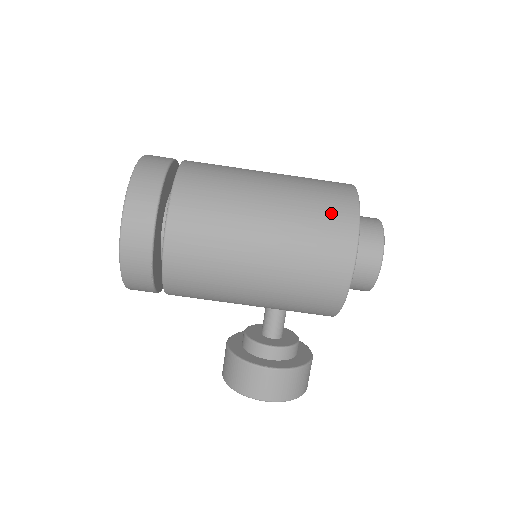
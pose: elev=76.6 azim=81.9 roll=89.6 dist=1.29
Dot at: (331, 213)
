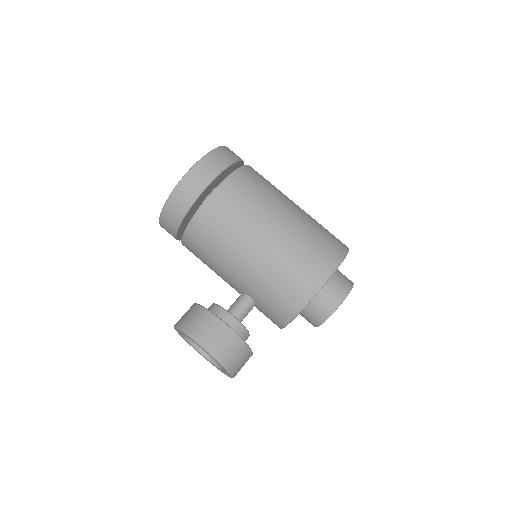
Dot at: (331, 240)
